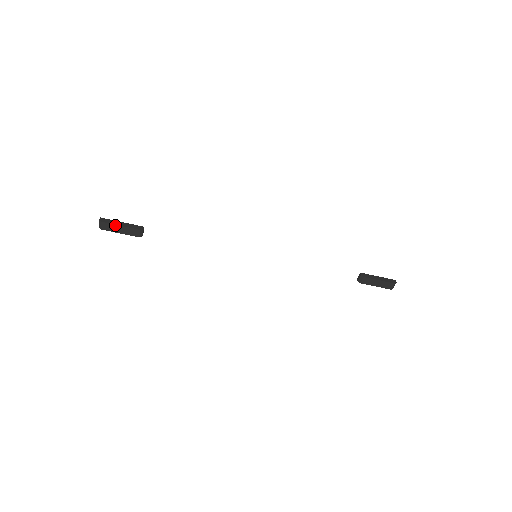
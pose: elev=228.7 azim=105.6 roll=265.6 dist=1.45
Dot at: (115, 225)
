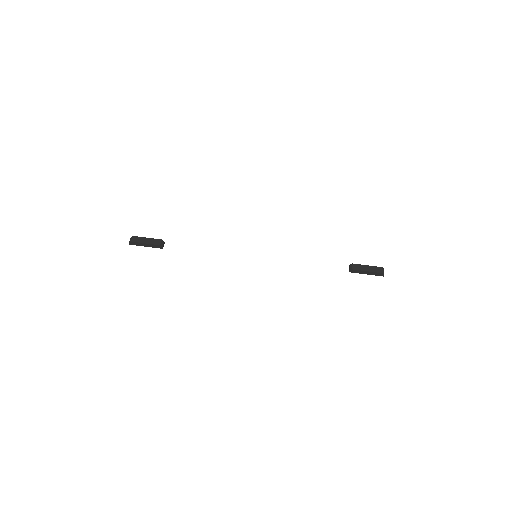
Dot at: (143, 238)
